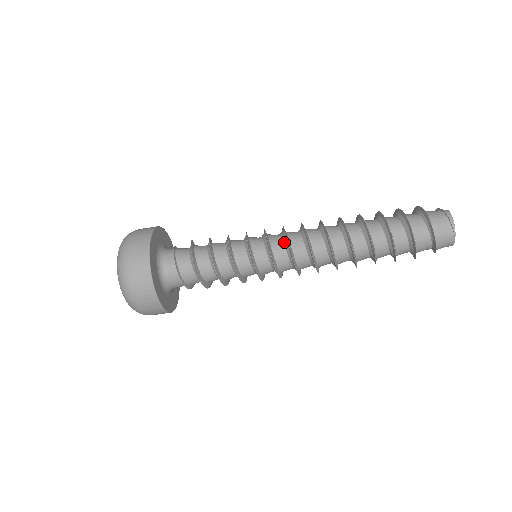
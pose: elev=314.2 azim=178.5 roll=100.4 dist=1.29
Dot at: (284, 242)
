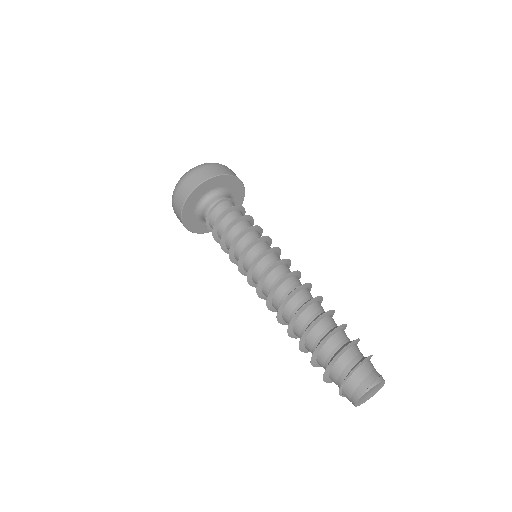
Dot at: occluded
